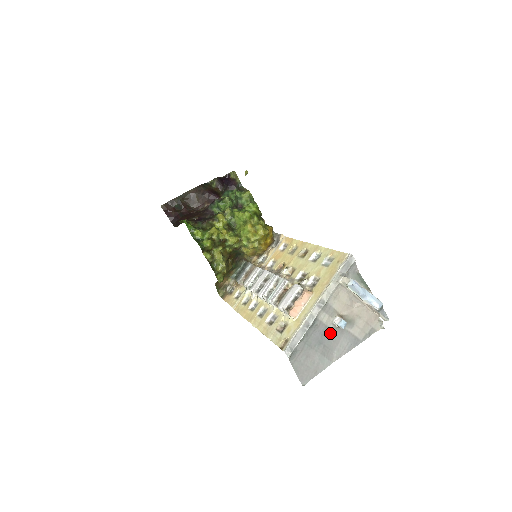
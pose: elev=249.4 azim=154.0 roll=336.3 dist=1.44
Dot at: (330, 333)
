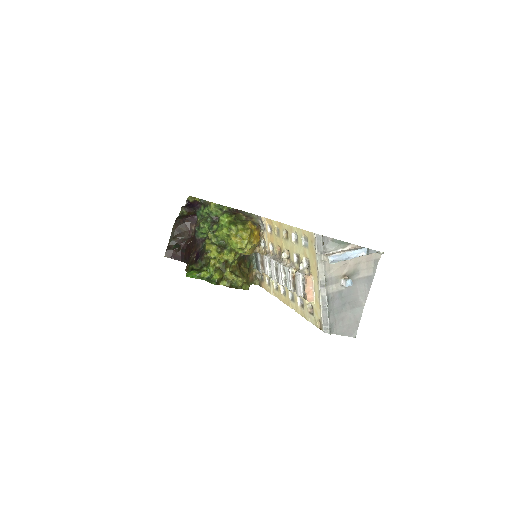
Dot at: (346, 292)
